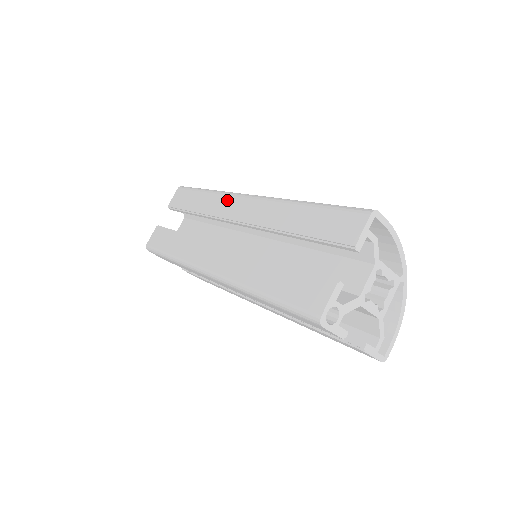
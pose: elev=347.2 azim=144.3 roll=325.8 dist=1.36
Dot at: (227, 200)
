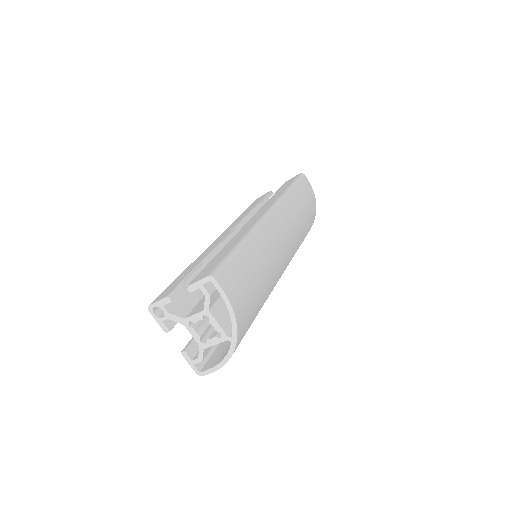
Dot at: (269, 205)
